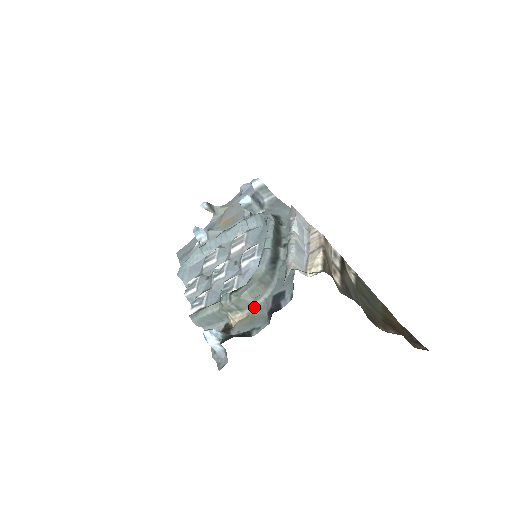
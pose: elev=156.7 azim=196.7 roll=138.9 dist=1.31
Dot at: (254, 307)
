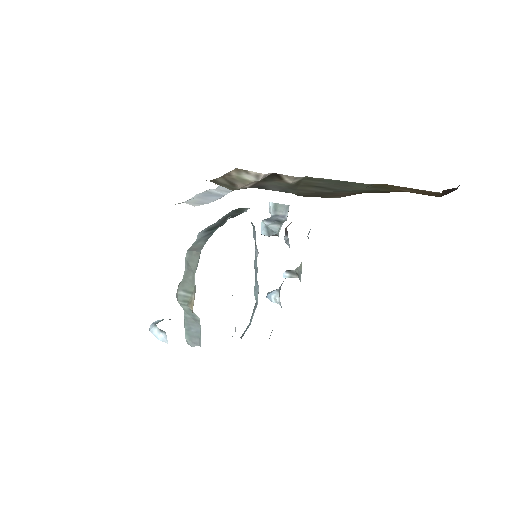
Dot at: (193, 278)
